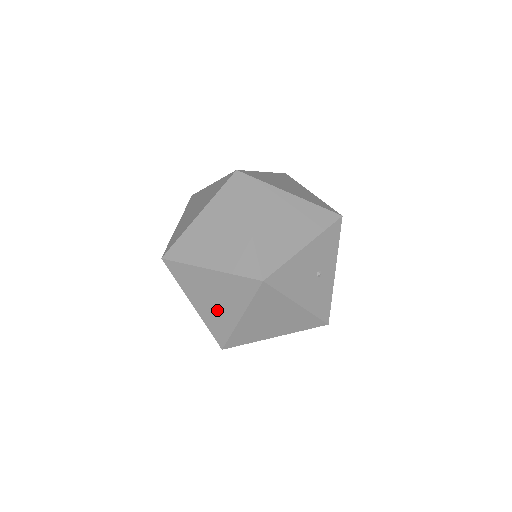
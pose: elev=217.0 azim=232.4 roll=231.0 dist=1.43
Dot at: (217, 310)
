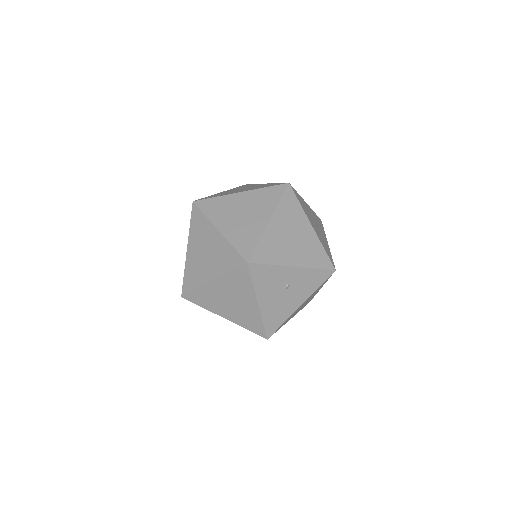
Dot at: occluded
